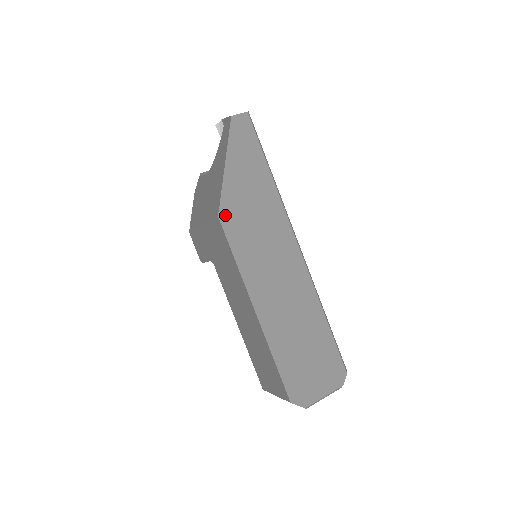
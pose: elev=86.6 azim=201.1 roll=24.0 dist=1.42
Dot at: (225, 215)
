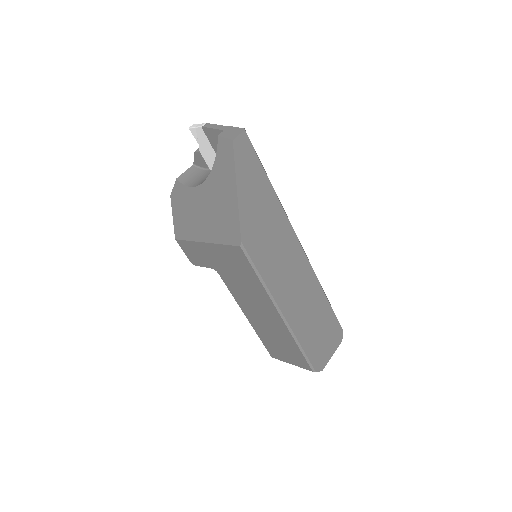
Dot at: (246, 244)
